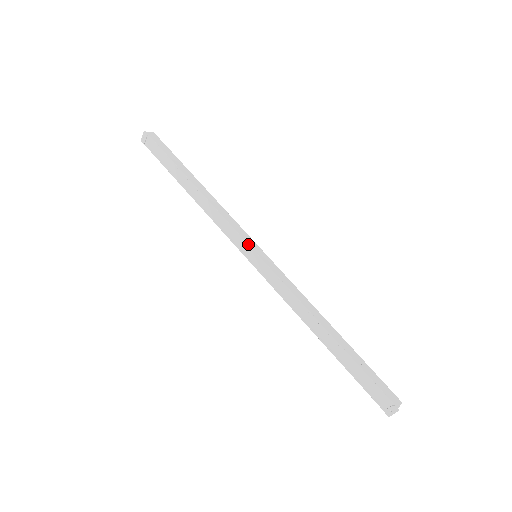
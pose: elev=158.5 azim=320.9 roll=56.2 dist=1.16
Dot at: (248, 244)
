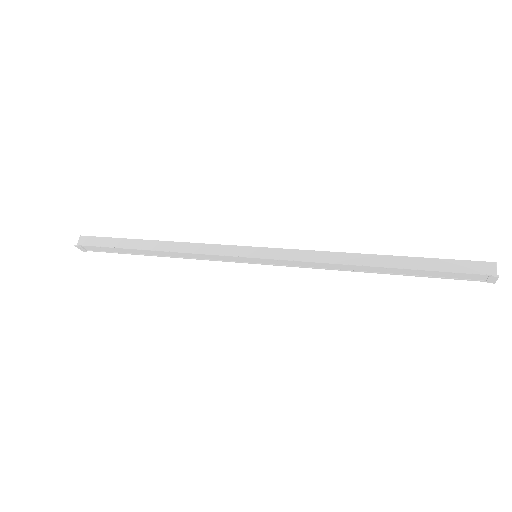
Dot at: (240, 257)
